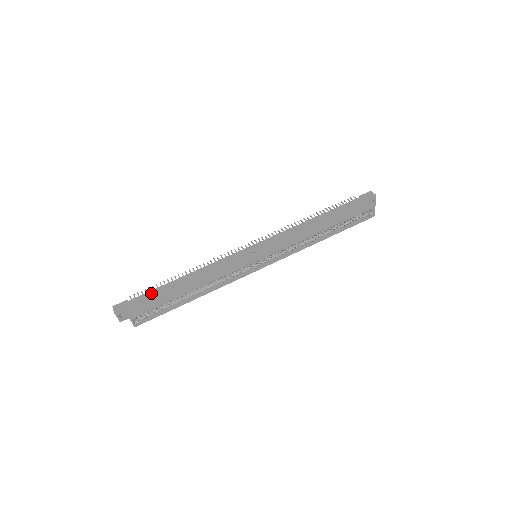
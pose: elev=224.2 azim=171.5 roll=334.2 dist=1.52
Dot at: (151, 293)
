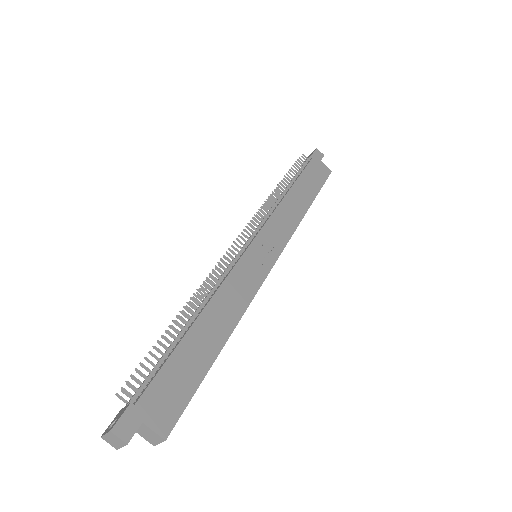
Dot at: (167, 371)
